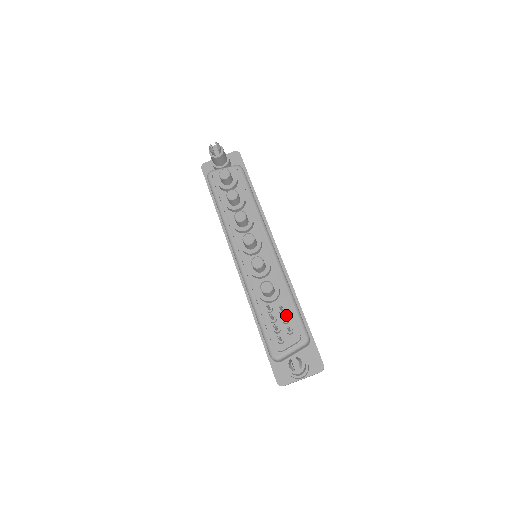
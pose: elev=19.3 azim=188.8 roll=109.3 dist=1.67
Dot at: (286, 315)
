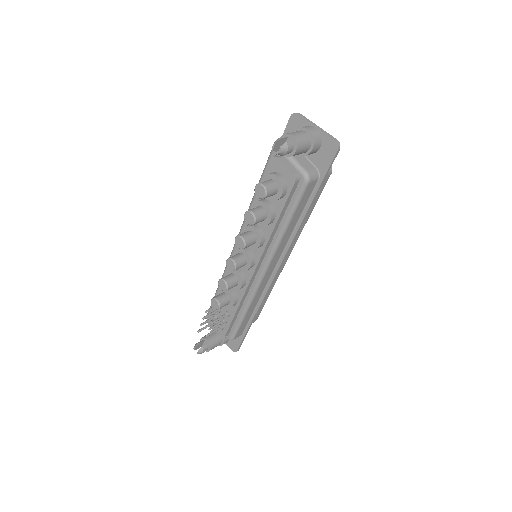
Dot at: (227, 319)
